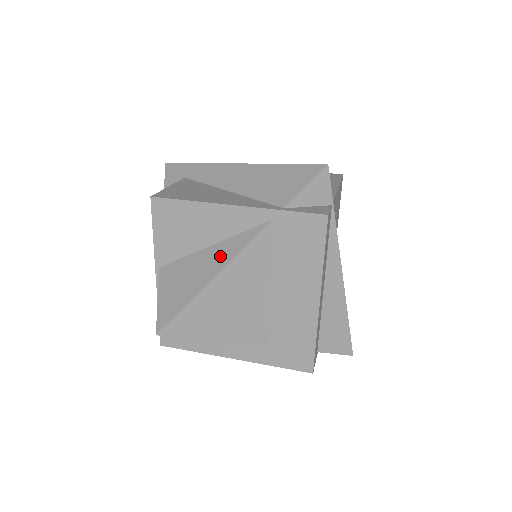
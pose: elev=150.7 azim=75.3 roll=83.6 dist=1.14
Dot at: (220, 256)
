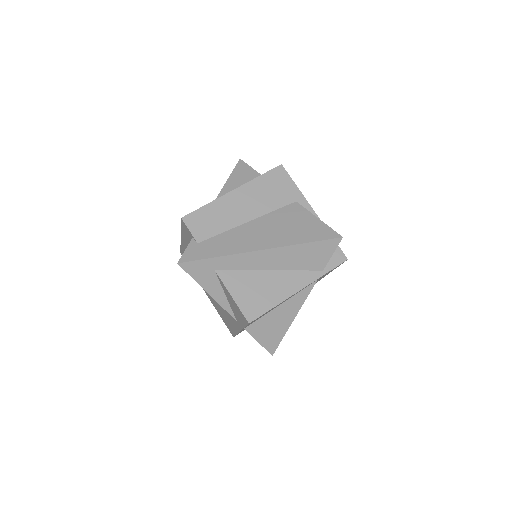
Dot at: (291, 308)
